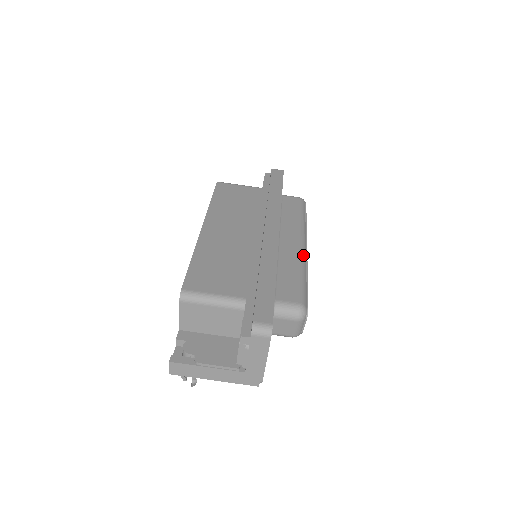
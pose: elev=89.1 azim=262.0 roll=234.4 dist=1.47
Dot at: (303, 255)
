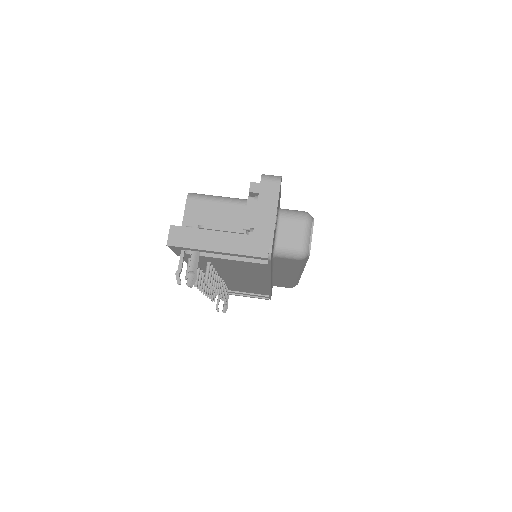
Dot at: occluded
